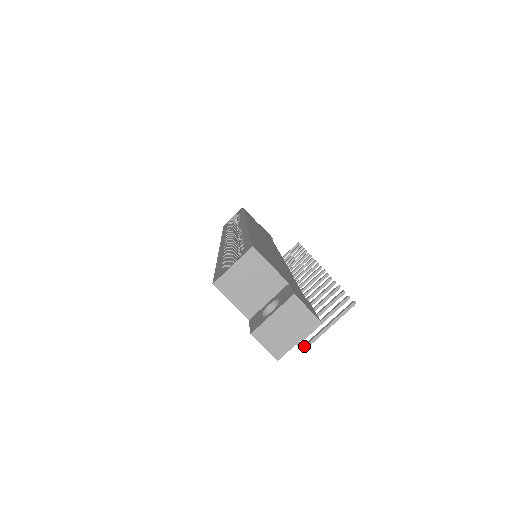
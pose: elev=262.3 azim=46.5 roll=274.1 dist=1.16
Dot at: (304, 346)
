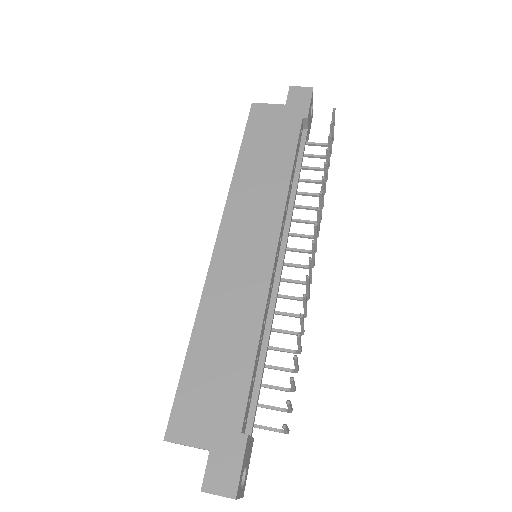
Dot at: (285, 433)
